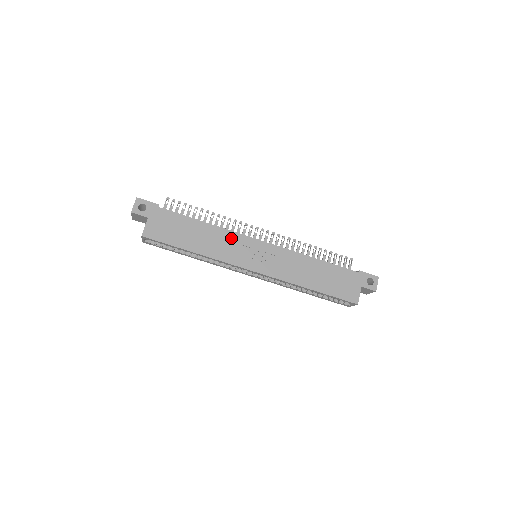
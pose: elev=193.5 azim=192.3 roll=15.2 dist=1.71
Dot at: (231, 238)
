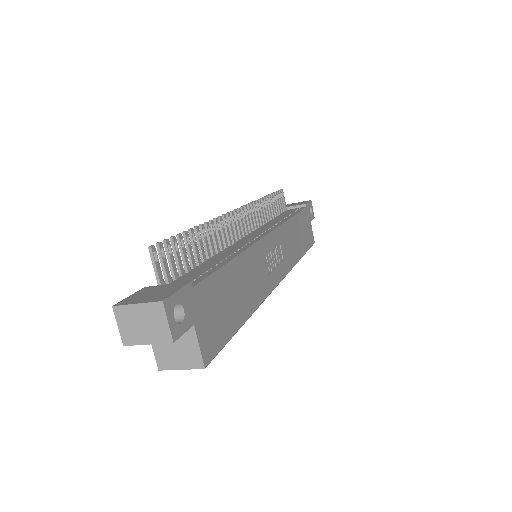
Dot at: (256, 257)
